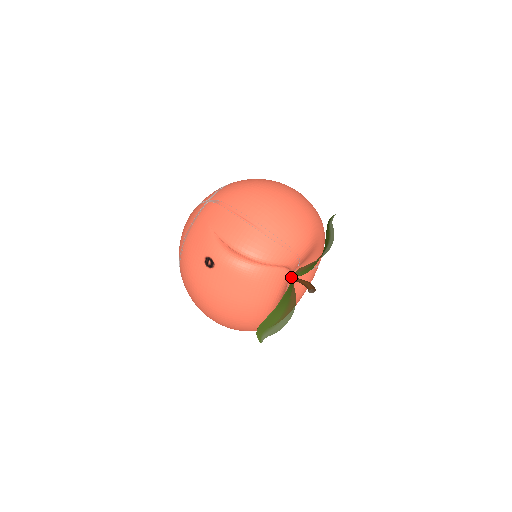
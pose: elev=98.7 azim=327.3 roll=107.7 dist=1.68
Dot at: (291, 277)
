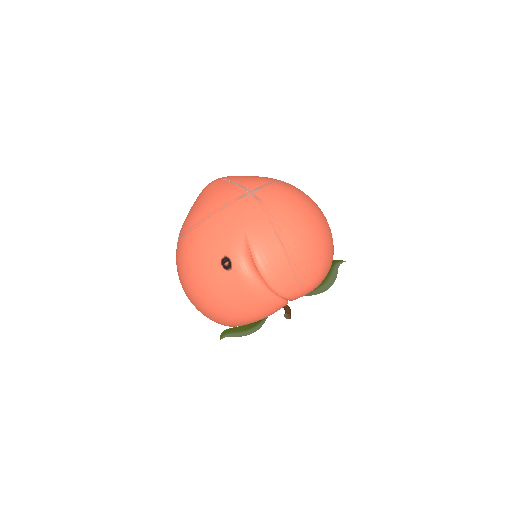
Dot at: occluded
